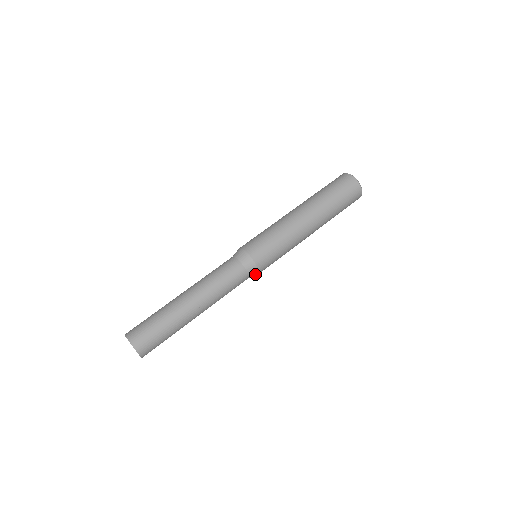
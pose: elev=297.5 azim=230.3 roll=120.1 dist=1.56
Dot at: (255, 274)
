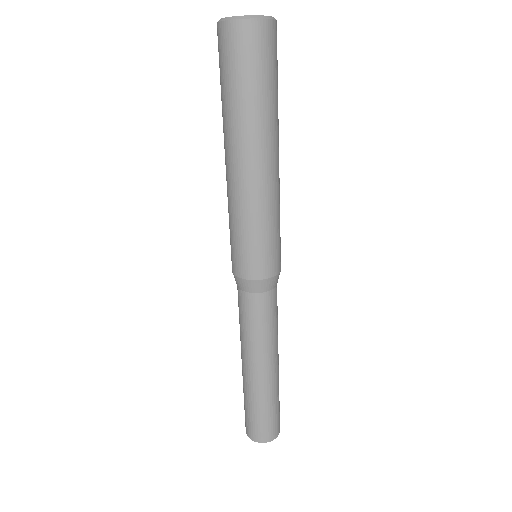
Dot at: occluded
